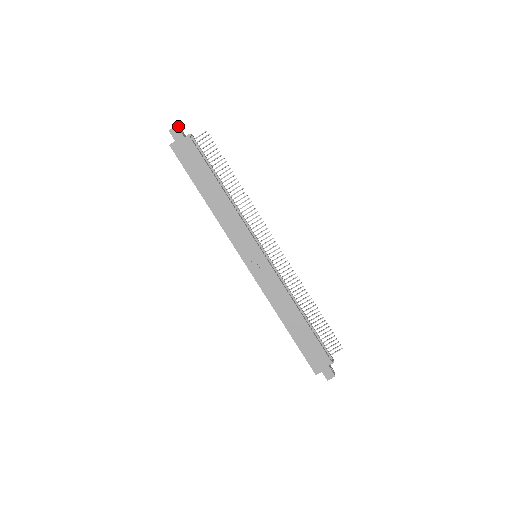
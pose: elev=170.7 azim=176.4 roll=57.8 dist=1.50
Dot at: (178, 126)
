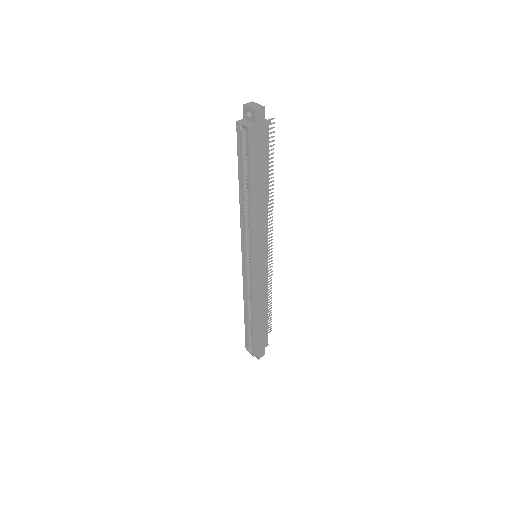
Dot at: (260, 105)
